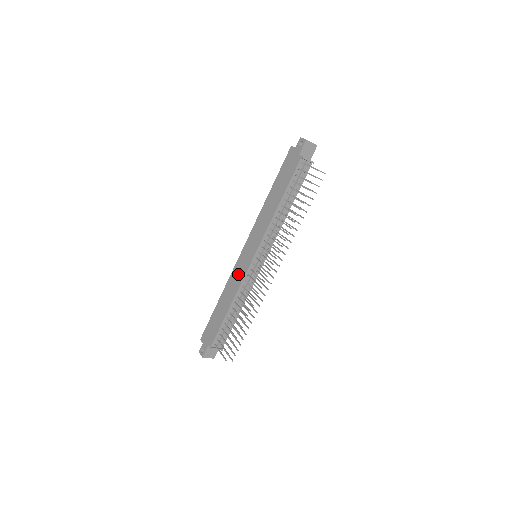
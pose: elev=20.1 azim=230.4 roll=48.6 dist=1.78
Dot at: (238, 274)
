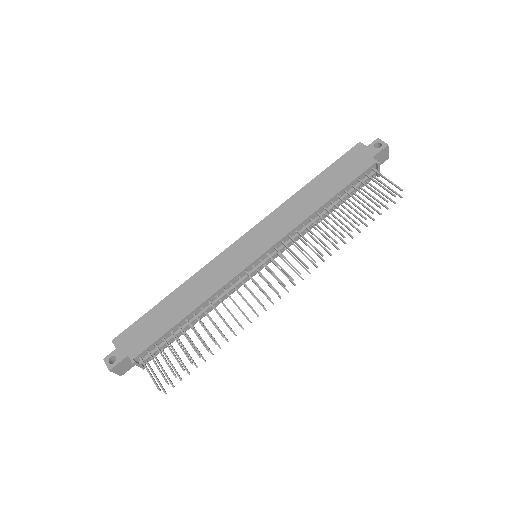
Dot at: (222, 270)
